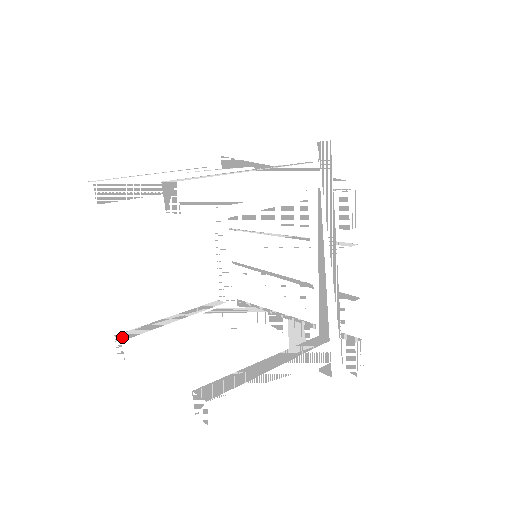
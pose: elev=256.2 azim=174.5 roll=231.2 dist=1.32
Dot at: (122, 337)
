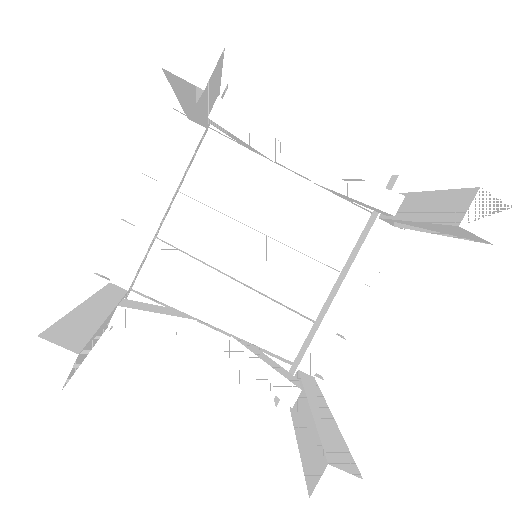
Dot at: (65, 343)
